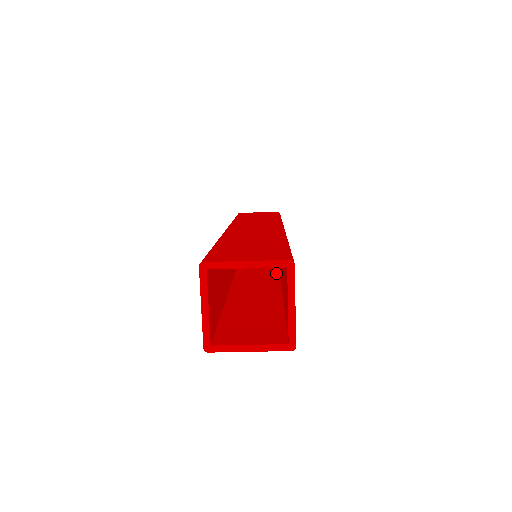
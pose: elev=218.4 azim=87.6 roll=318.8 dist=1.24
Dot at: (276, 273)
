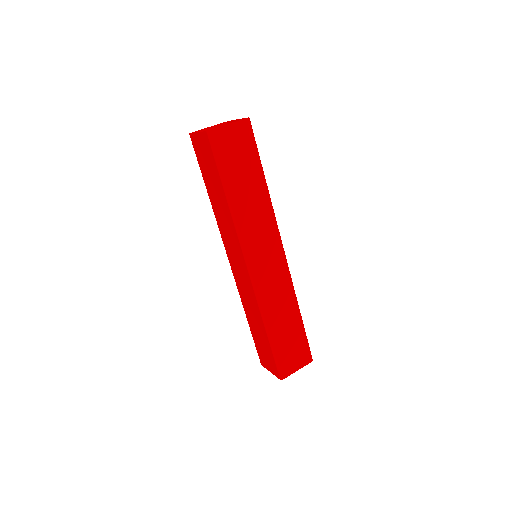
Dot at: occluded
